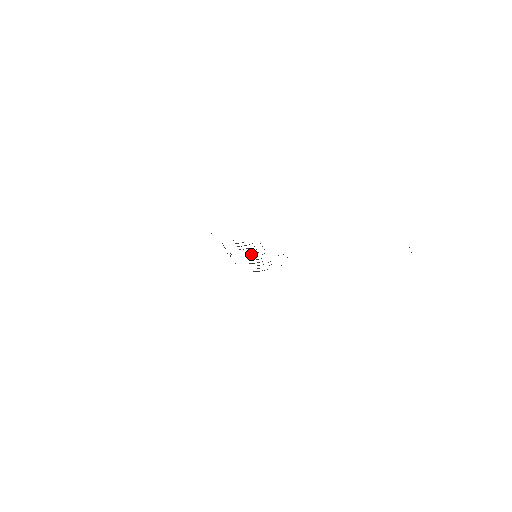
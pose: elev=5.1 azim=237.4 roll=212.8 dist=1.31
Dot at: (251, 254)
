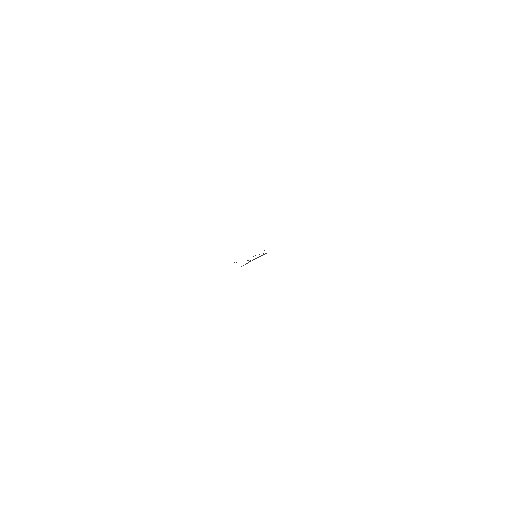
Dot at: occluded
